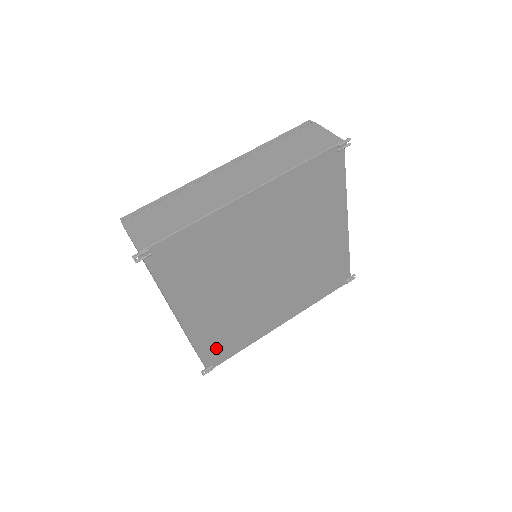
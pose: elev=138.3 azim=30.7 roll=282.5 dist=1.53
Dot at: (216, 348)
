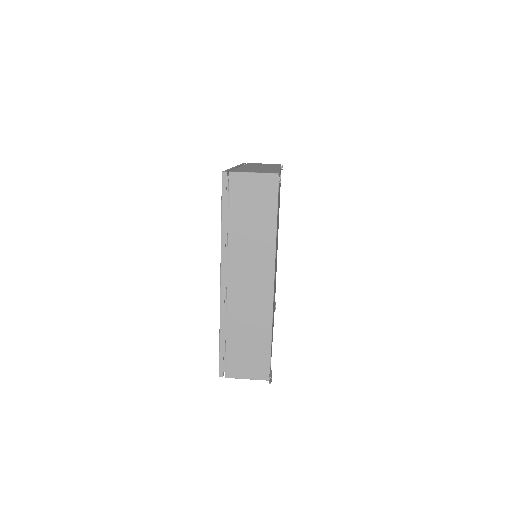
Dot at: occluded
